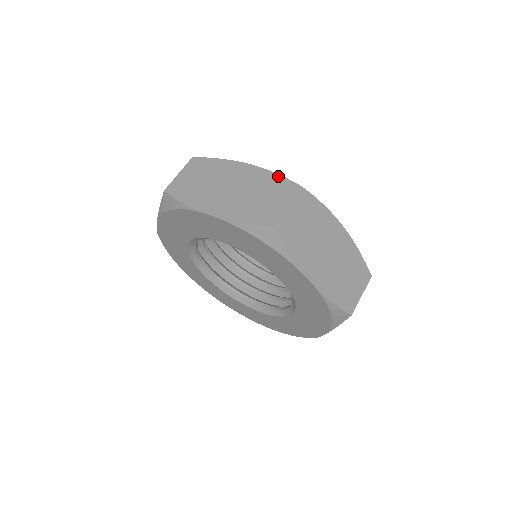
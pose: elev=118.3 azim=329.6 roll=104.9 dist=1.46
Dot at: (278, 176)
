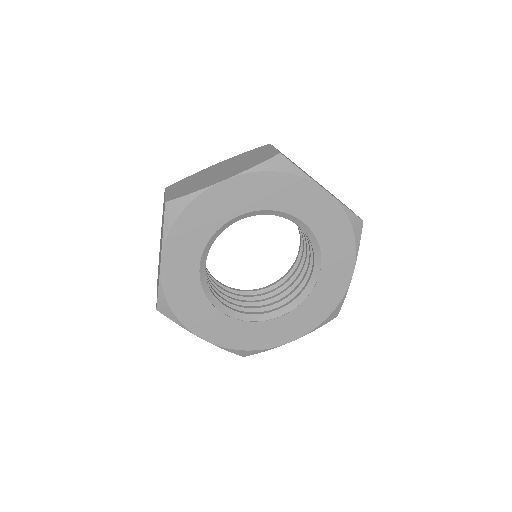
Dot at: occluded
